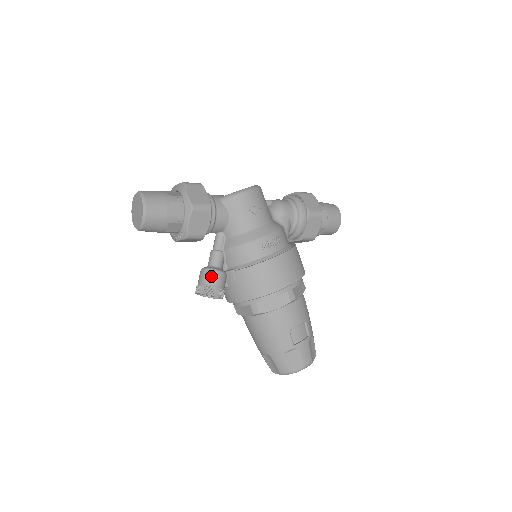
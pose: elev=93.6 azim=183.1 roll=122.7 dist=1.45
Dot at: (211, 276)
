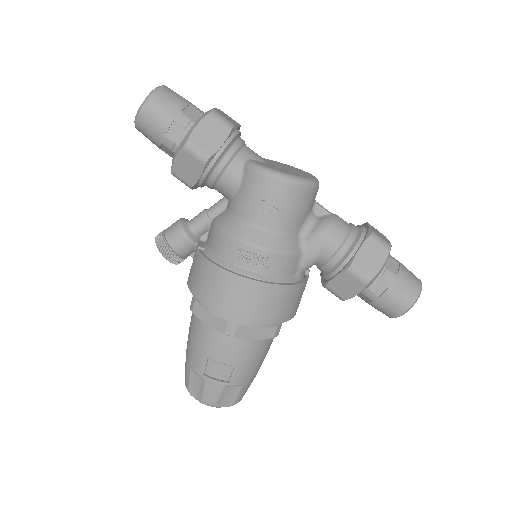
Dot at: (174, 233)
